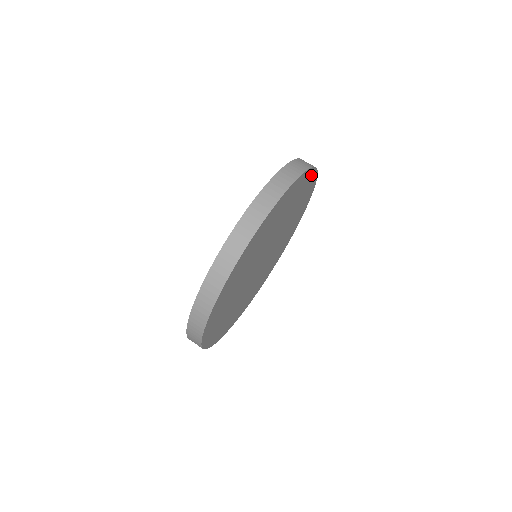
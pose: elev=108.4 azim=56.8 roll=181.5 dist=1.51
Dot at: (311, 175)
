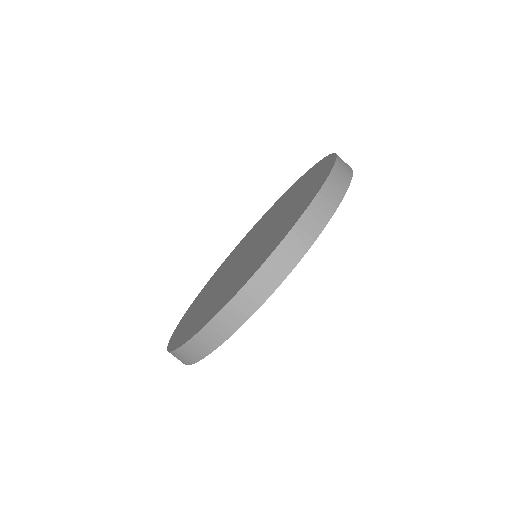
Dot at: occluded
